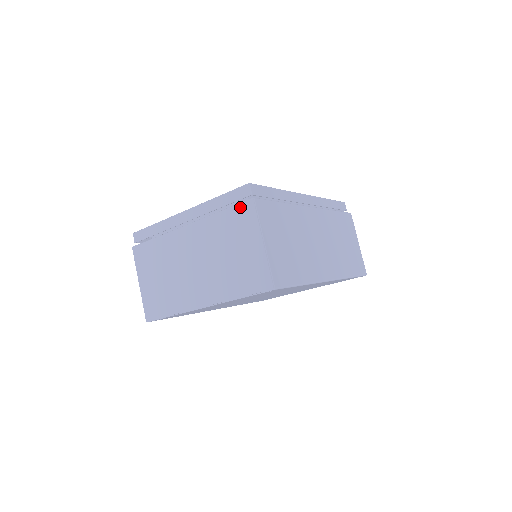
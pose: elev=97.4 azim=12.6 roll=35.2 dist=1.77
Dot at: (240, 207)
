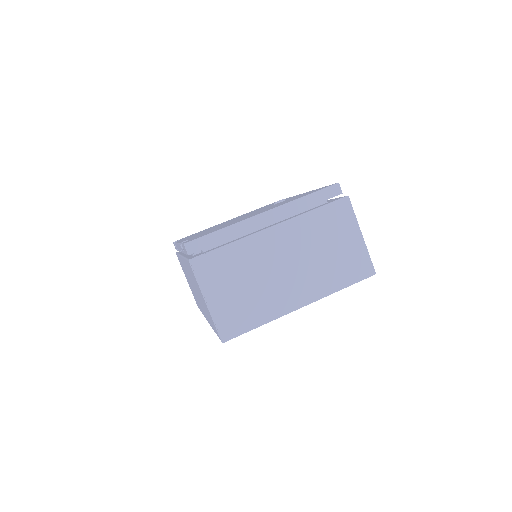
Dot at: (336, 205)
